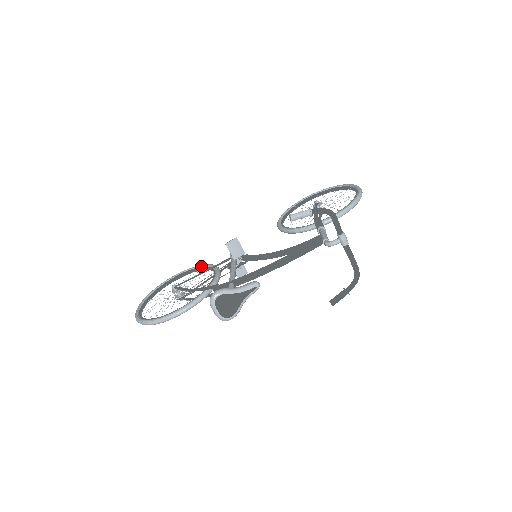
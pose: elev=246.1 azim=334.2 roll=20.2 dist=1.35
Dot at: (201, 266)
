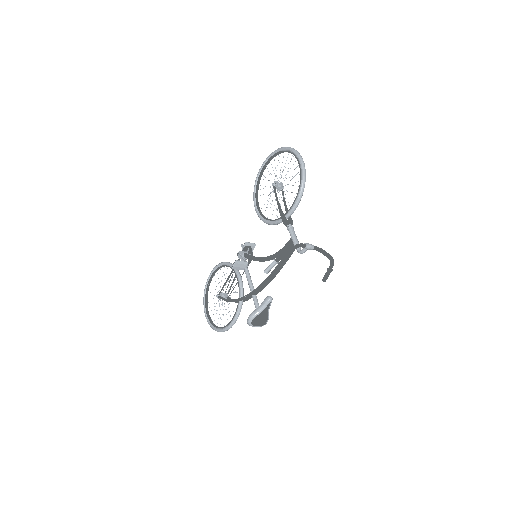
Dot at: (223, 265)
